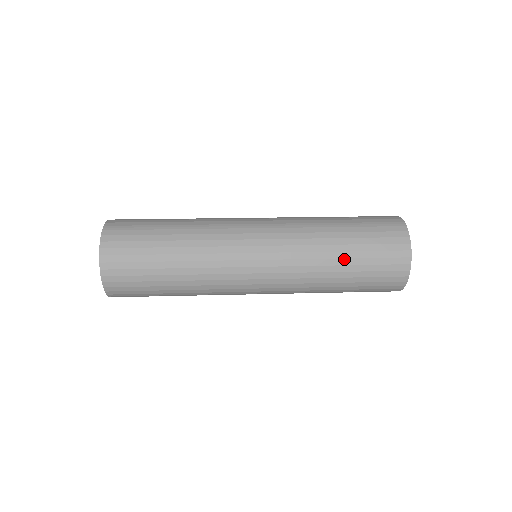
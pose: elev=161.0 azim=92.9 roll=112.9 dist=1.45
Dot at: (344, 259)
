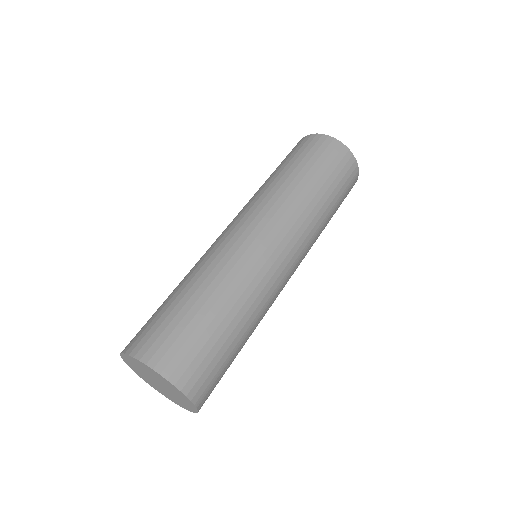
Dot at: occluded
